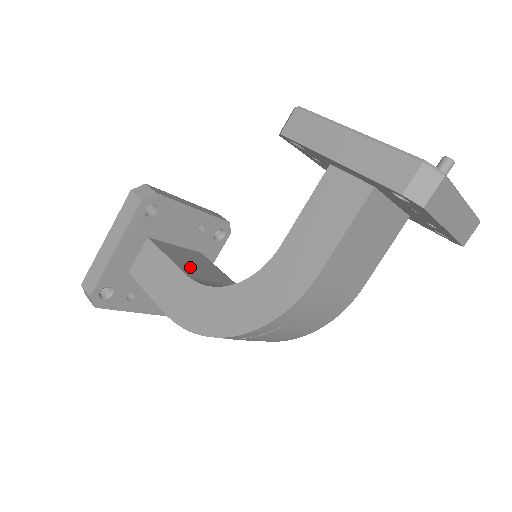
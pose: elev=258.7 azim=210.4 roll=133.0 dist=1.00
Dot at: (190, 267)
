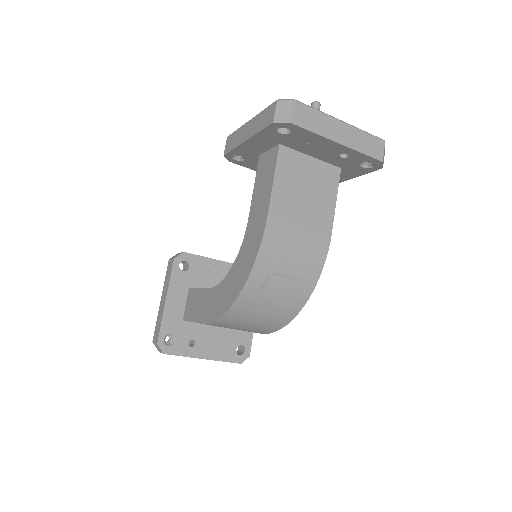
Dot at: occluded
